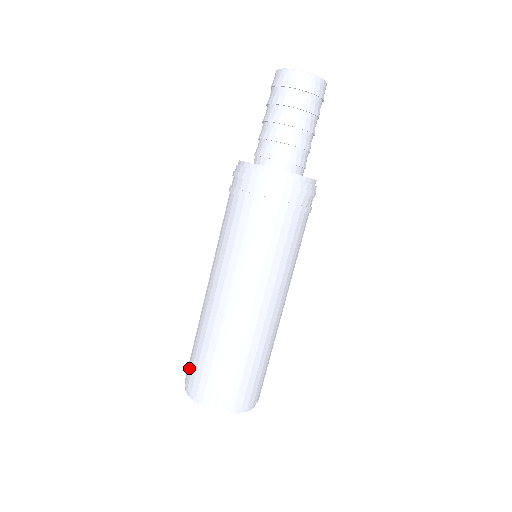
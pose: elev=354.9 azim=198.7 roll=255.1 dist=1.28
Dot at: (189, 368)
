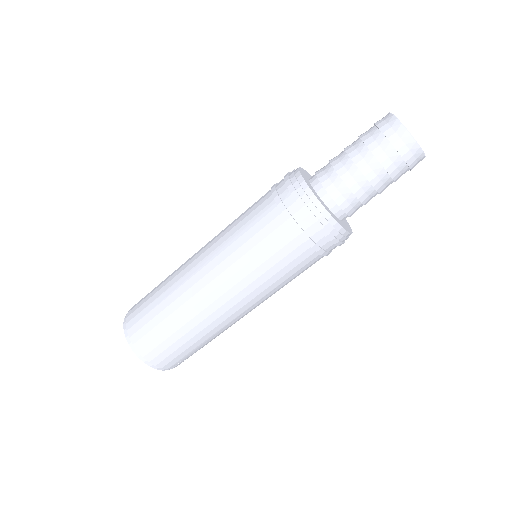
Dot at: occluded
